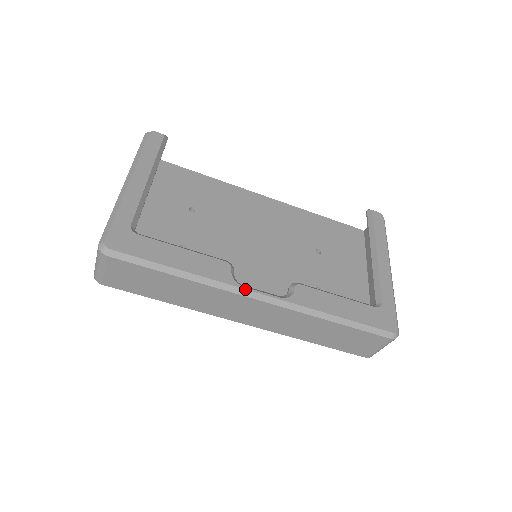
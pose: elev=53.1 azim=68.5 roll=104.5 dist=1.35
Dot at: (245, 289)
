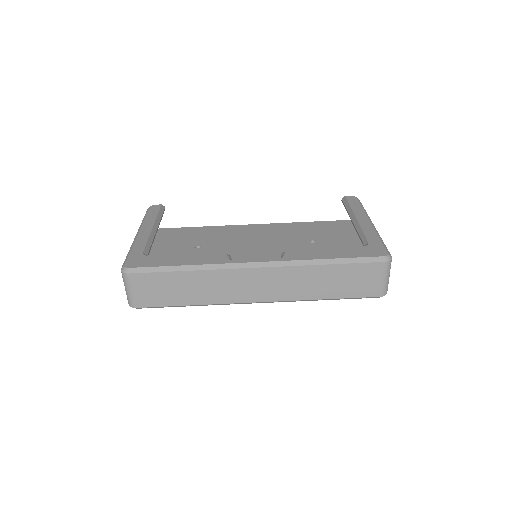
Dot at: (241, 263)
